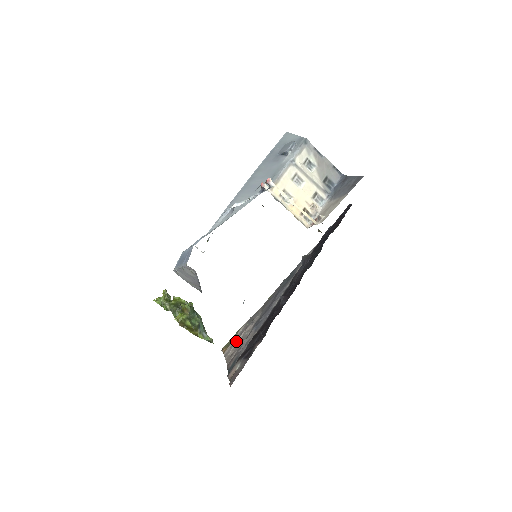
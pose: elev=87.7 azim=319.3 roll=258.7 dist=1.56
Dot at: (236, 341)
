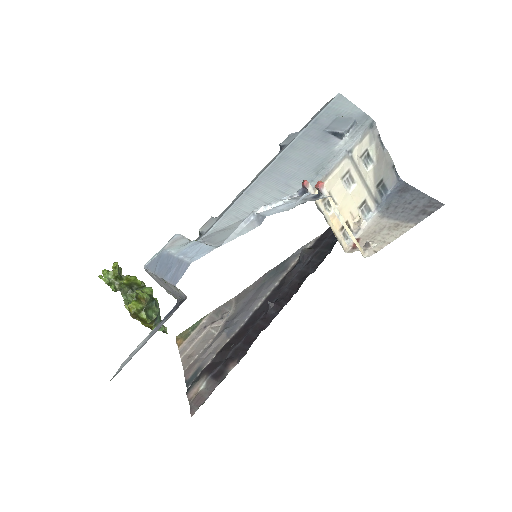
Dot at: (197, 336)
